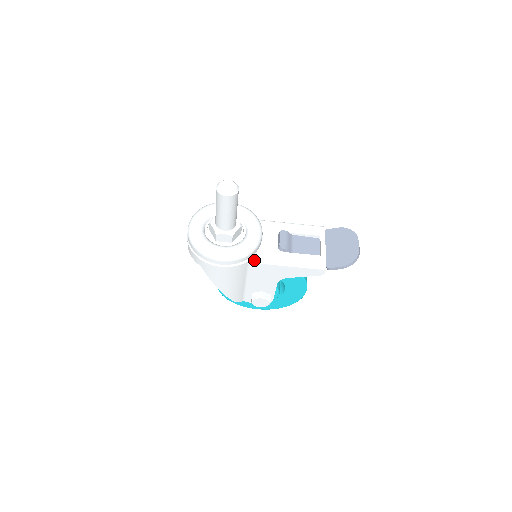
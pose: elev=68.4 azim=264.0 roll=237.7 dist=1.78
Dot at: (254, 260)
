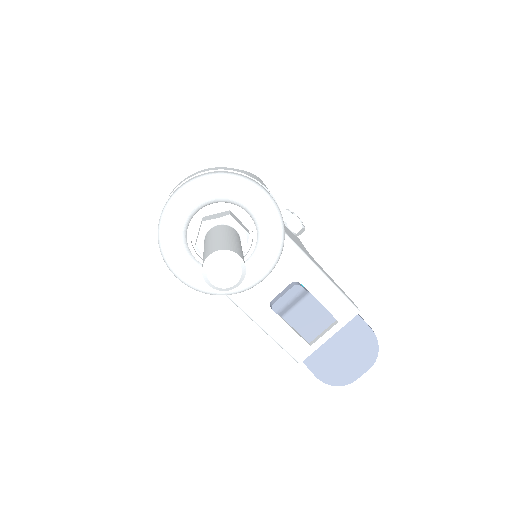
Dot at: occluded
